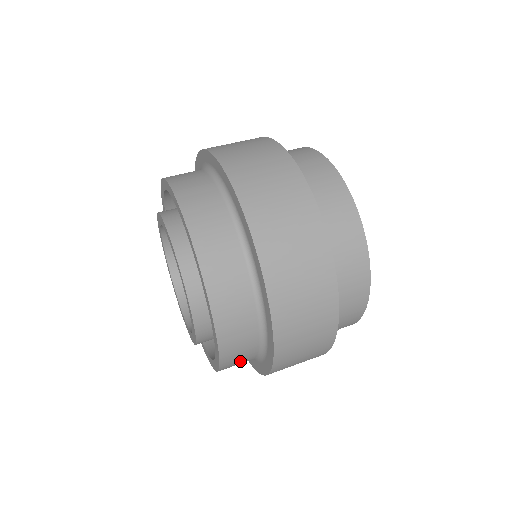
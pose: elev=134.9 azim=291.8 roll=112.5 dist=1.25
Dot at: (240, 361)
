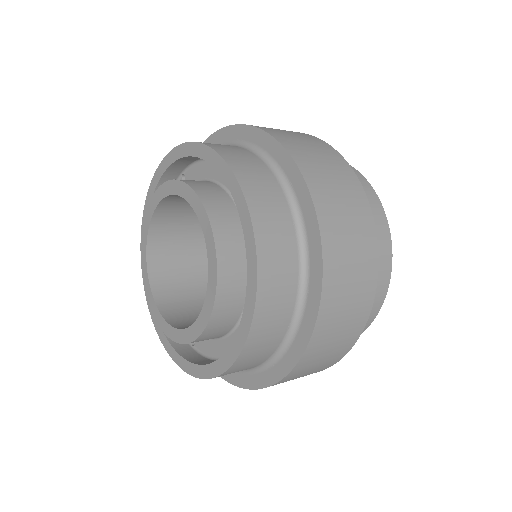
Dot at: (242, 369)
